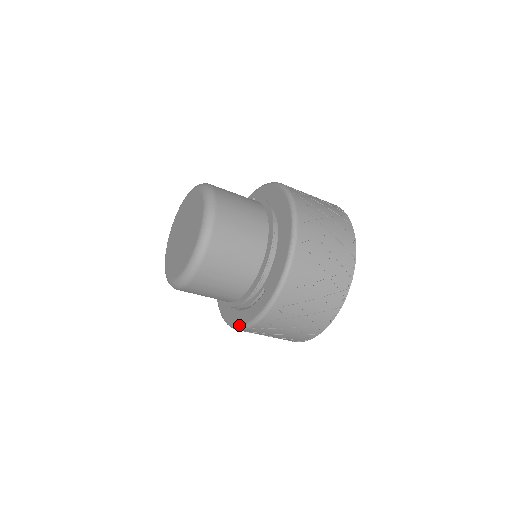
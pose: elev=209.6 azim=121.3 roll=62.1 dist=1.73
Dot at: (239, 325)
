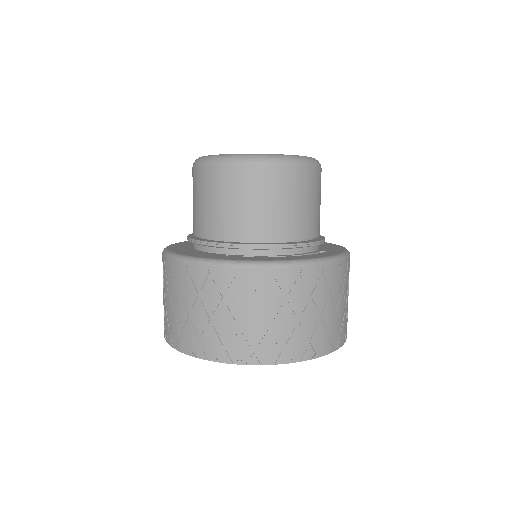
Dot at: (295, 259)
